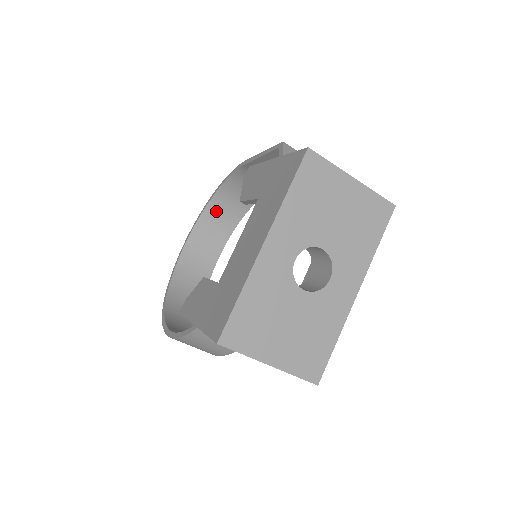
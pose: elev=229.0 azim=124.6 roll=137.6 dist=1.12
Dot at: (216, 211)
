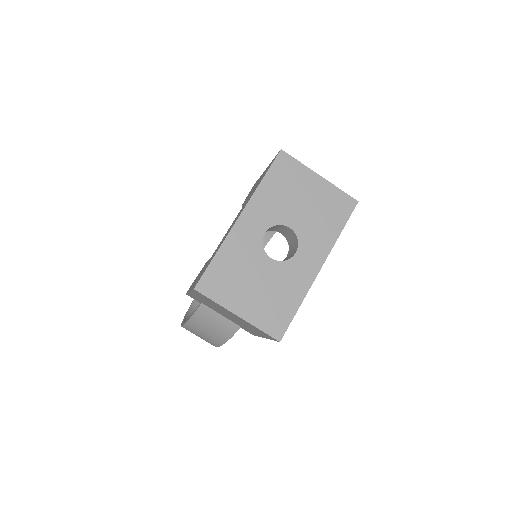
Dot at: occluded
